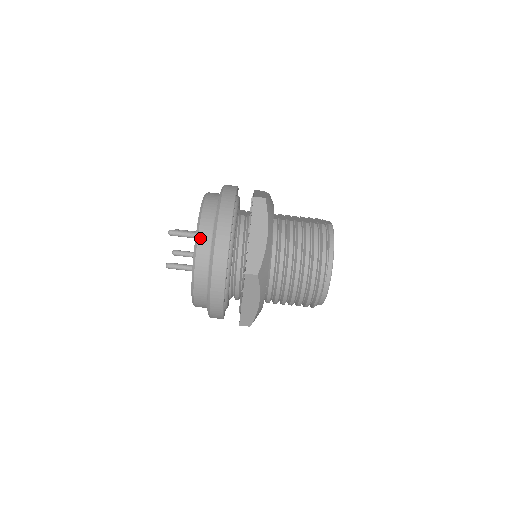
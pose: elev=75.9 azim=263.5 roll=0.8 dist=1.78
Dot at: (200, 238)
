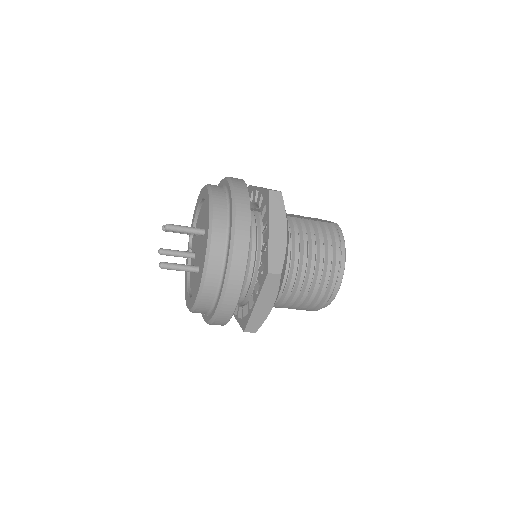
Dot at: (214, 233)
